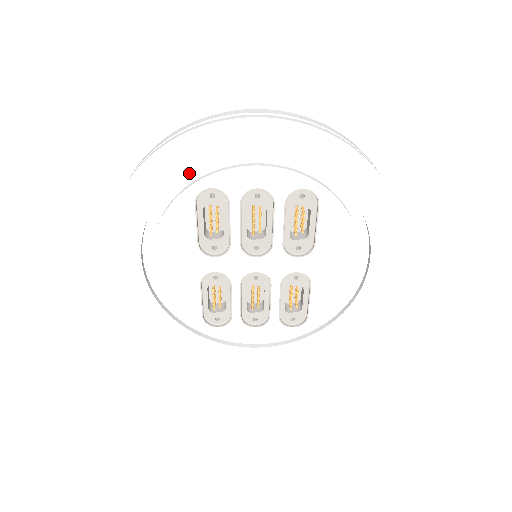
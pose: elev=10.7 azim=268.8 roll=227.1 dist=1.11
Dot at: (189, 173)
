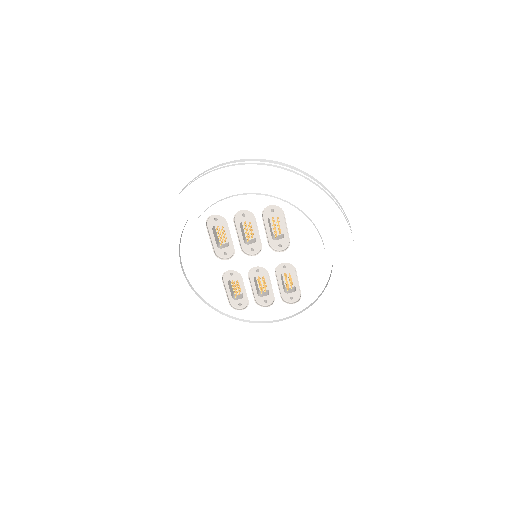
Dot at: (199, 208)
